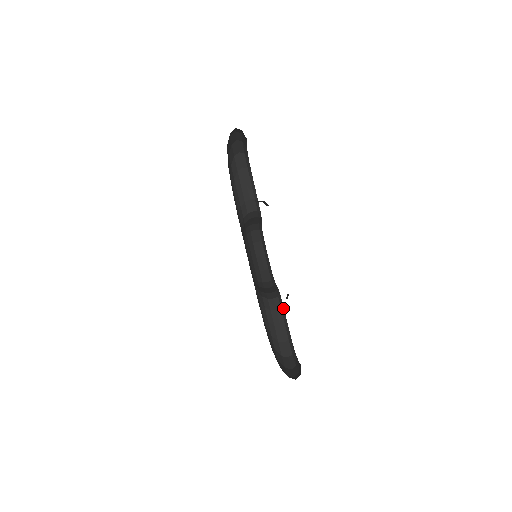
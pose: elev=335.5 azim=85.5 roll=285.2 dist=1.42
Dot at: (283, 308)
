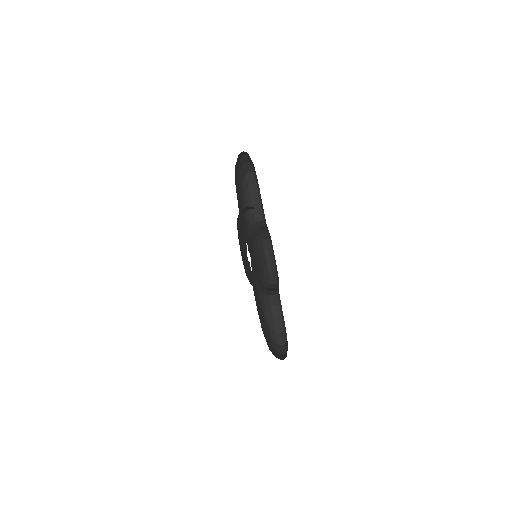
Dot at: occluded
